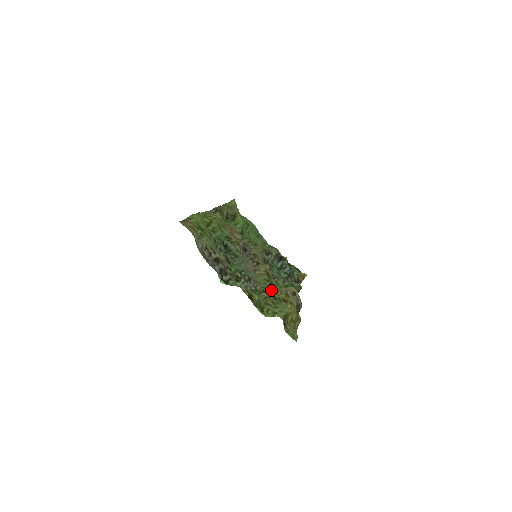
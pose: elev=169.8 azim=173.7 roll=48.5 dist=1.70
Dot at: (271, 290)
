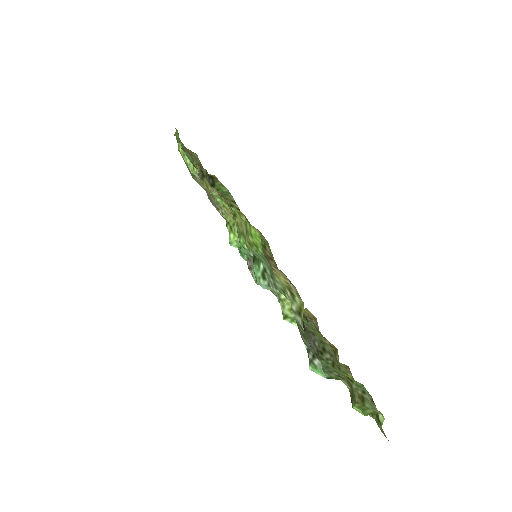
Dot at: occluded
